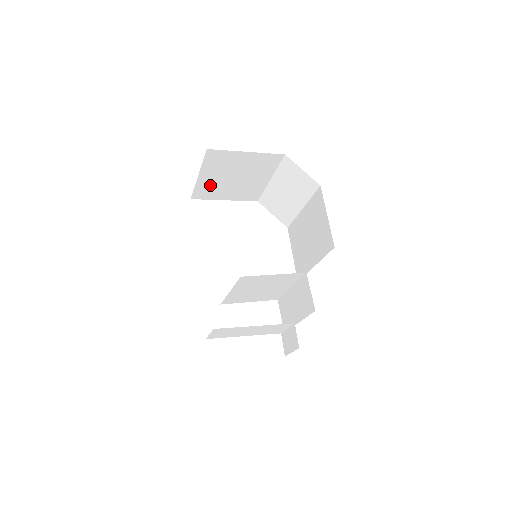
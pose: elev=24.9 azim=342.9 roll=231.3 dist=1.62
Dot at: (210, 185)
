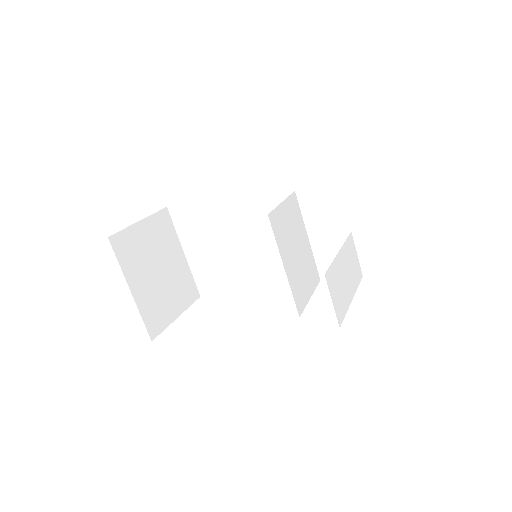
Dot at: (150, 300)
